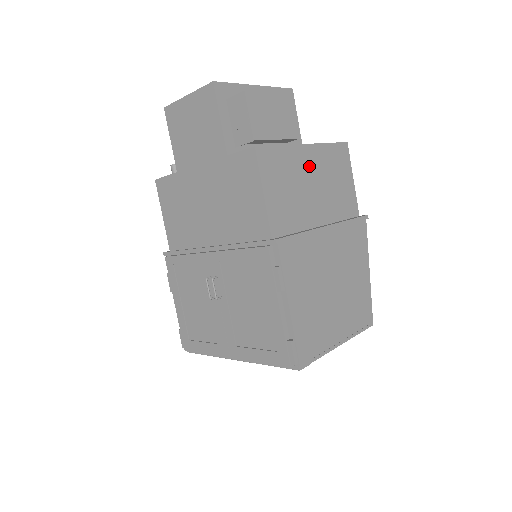
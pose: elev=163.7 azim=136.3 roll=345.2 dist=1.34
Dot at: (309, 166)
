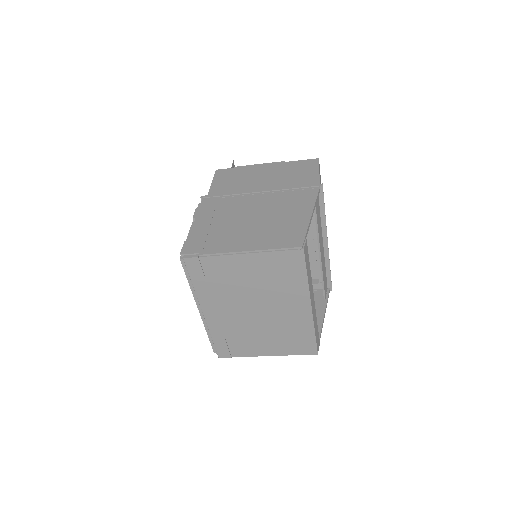
Dot at: (264, 172)
